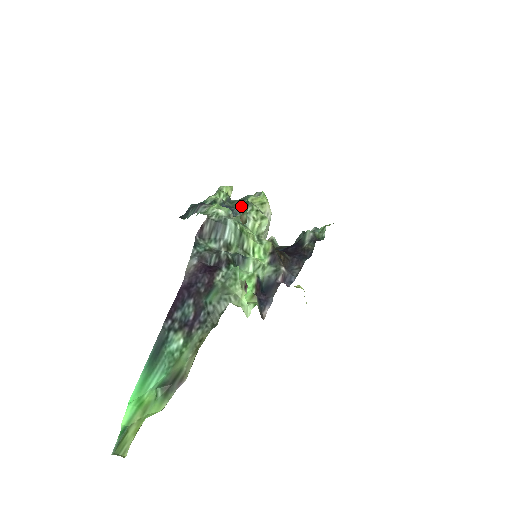
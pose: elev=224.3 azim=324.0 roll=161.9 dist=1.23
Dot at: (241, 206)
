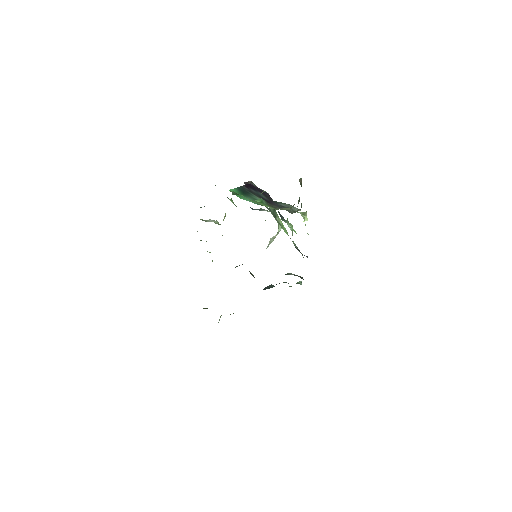
Dot at: occluded
